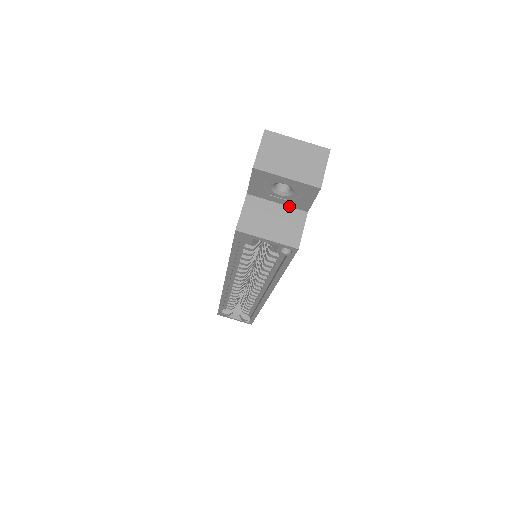
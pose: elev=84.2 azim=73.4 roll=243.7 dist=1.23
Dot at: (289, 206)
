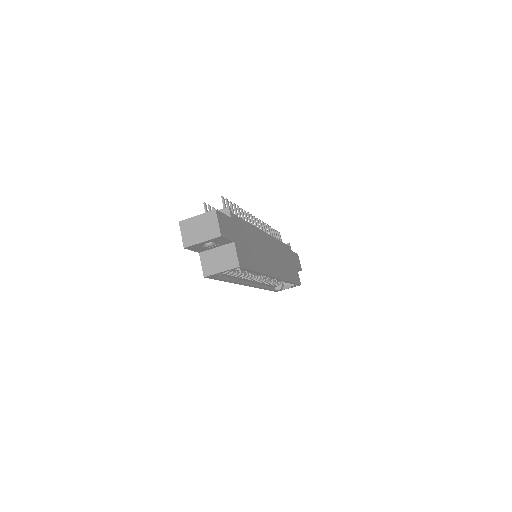
Dot at: (223, 245)
